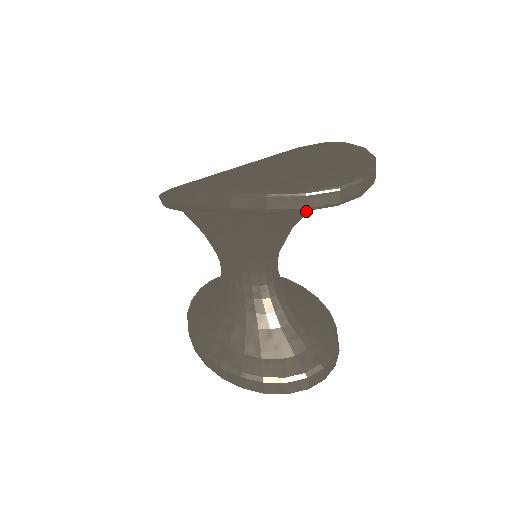
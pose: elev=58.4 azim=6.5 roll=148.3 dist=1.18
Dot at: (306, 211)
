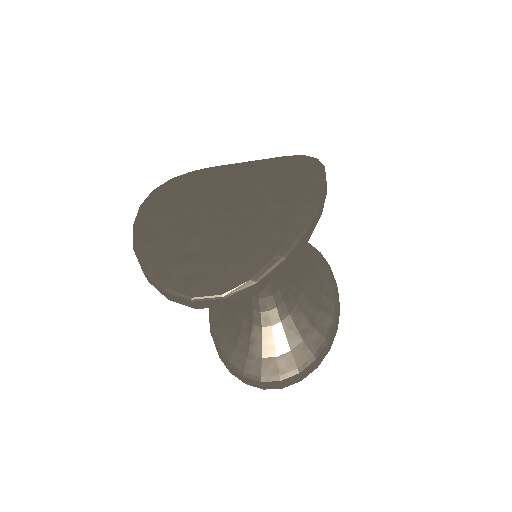
Dot at: occluded
